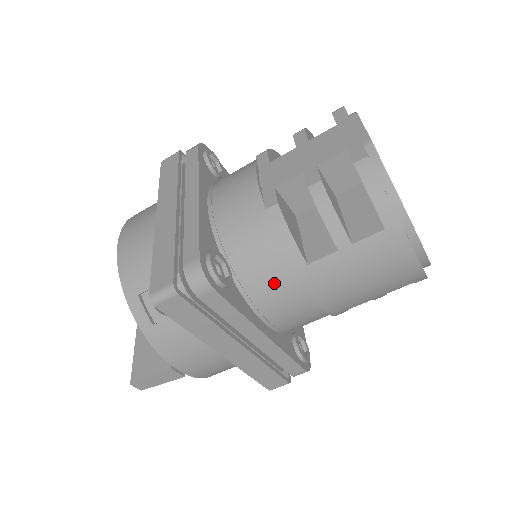
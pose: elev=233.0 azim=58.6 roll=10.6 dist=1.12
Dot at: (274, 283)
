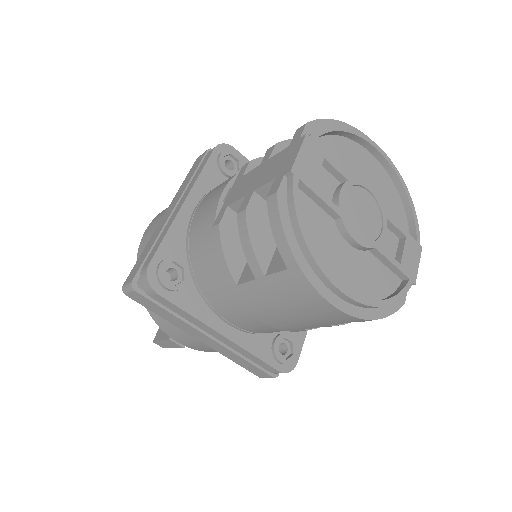
Dot at: (220, 294)
